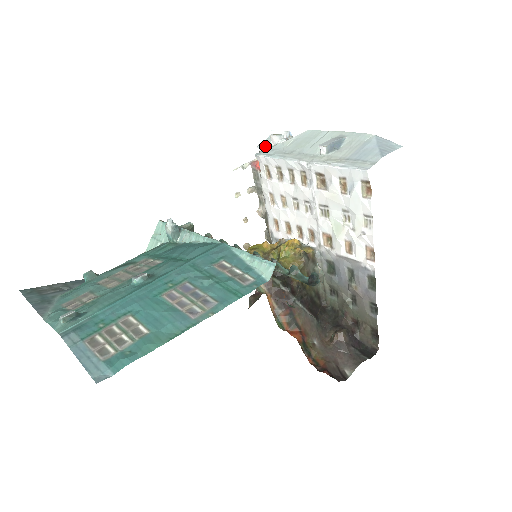
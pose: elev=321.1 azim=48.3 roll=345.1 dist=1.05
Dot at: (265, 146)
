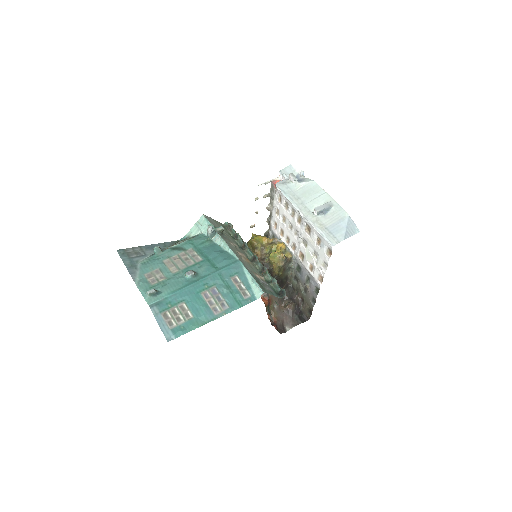
Dot at: (284, 175)
